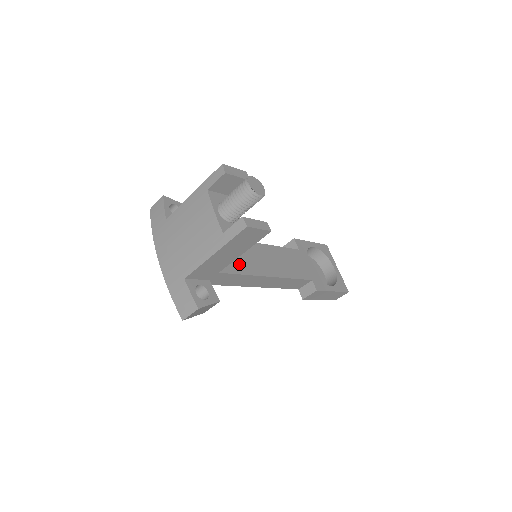
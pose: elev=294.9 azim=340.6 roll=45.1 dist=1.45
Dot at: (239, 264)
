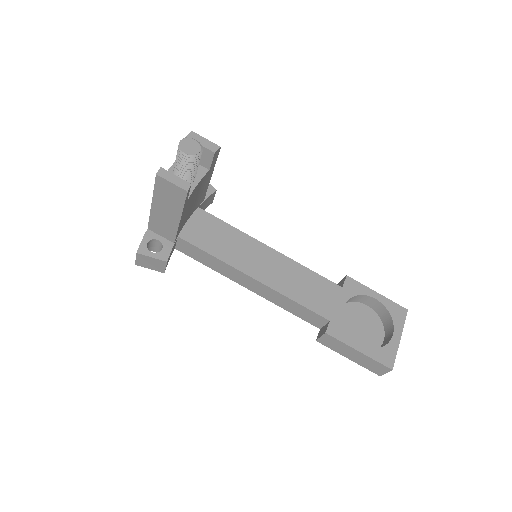
Dot at: (227, 252)
